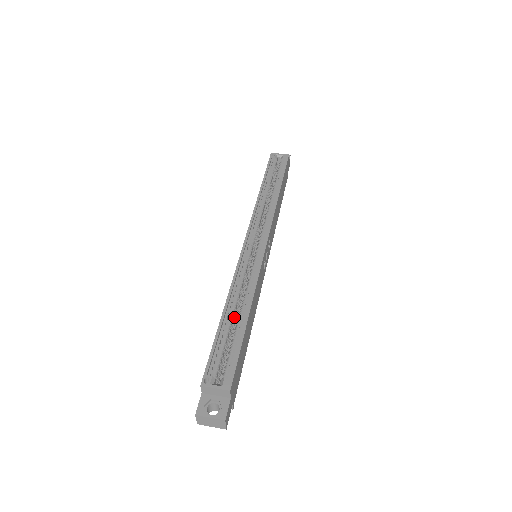
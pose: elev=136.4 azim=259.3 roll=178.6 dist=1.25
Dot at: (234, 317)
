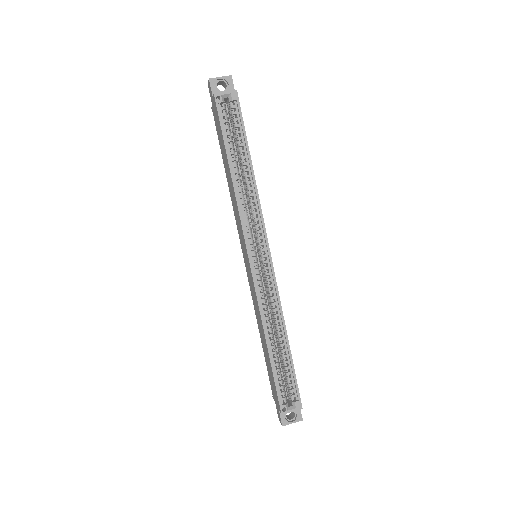
Dot at: occluded
